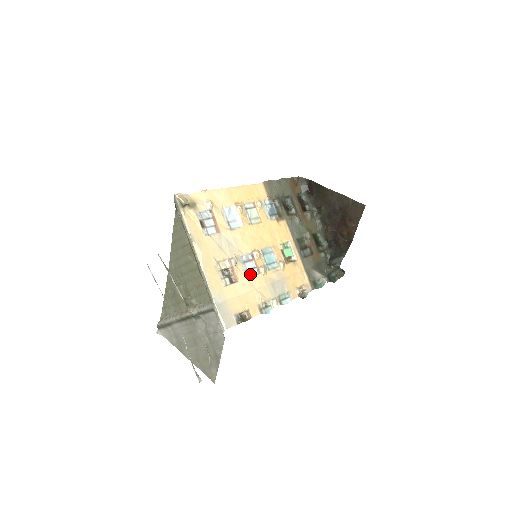
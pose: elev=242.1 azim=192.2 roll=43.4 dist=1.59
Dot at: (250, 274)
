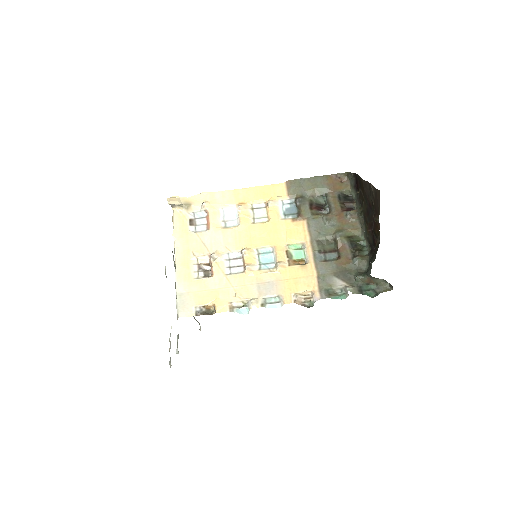
Dot at: (233, 271)
